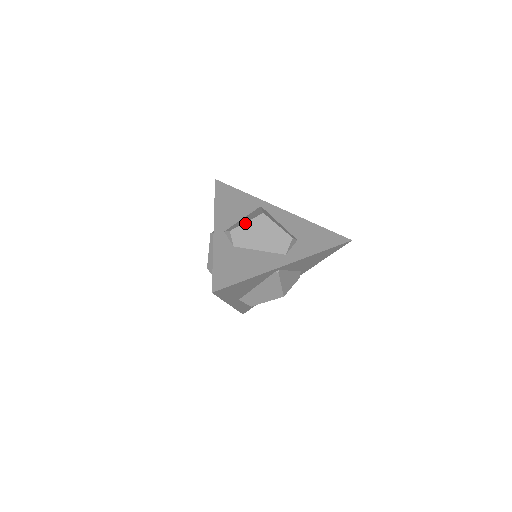
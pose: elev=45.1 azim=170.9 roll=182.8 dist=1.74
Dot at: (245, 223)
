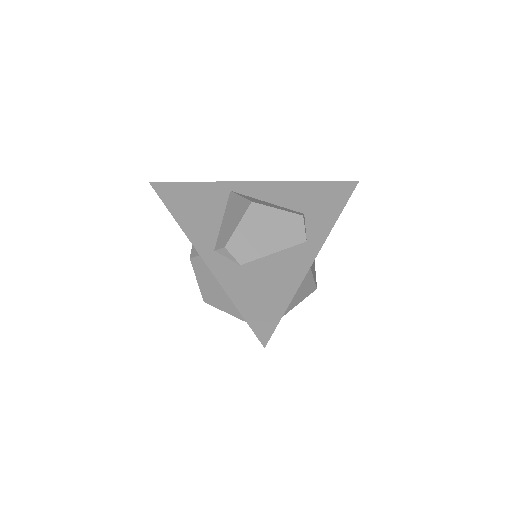
Dot at: (237, 227)
